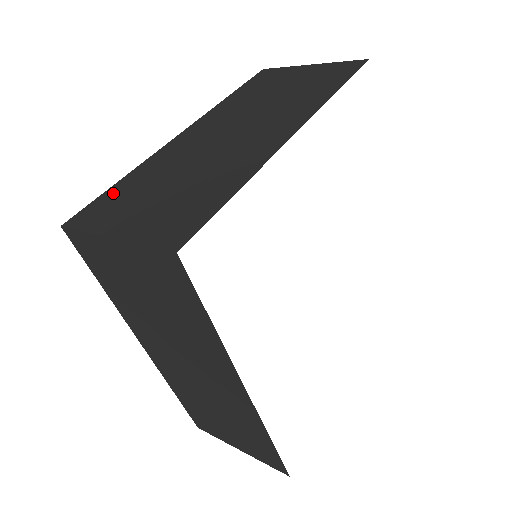
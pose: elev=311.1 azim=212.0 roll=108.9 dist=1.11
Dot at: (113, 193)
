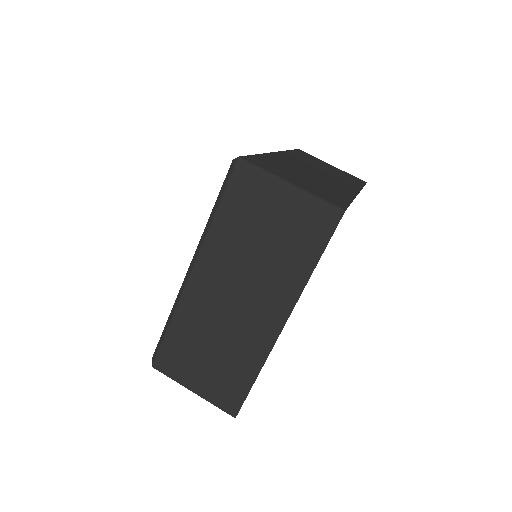
Dot at: (261, 159)
